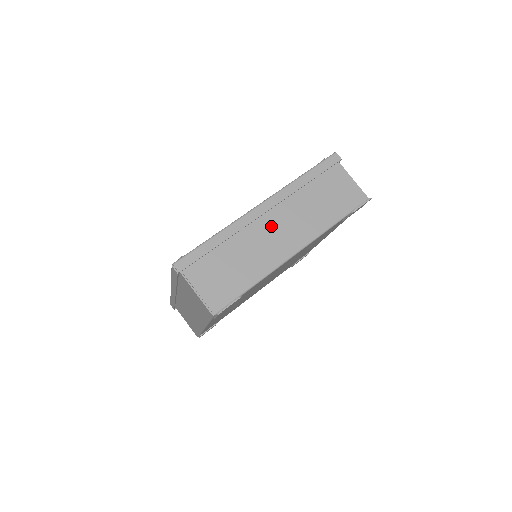
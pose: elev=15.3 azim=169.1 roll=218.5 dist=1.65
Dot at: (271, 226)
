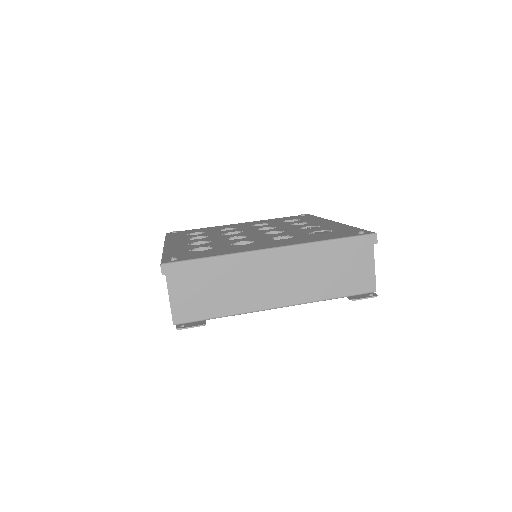
Dot at: (271, 273)
